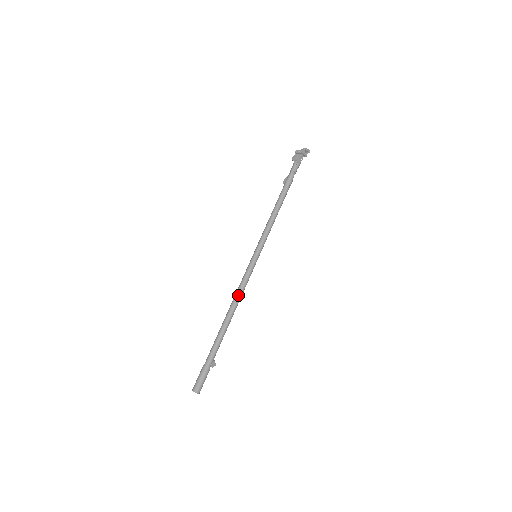
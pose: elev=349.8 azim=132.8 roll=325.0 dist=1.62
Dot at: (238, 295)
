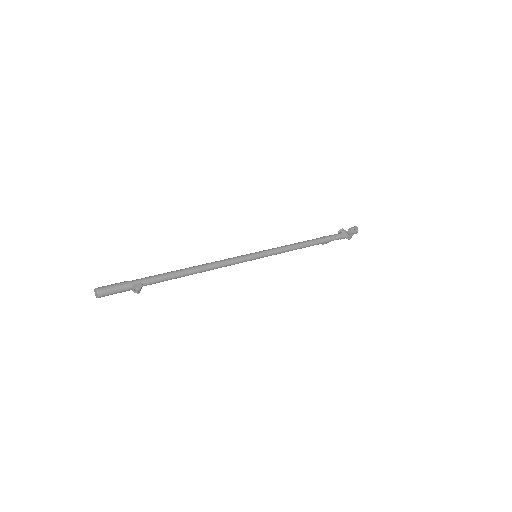
Dot at: (213, 262)
